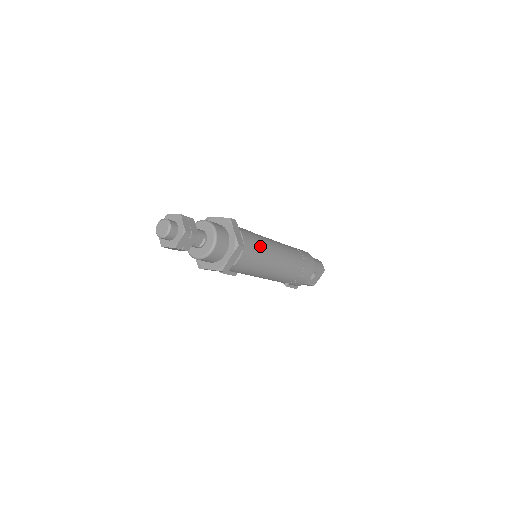
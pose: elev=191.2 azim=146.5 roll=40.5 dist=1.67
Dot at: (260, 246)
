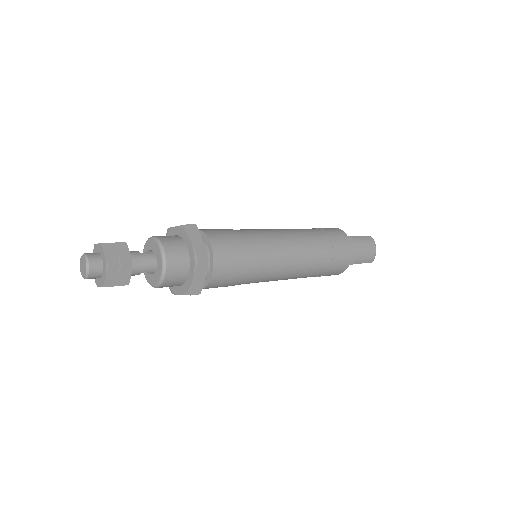
Dot at: (243, 276)
